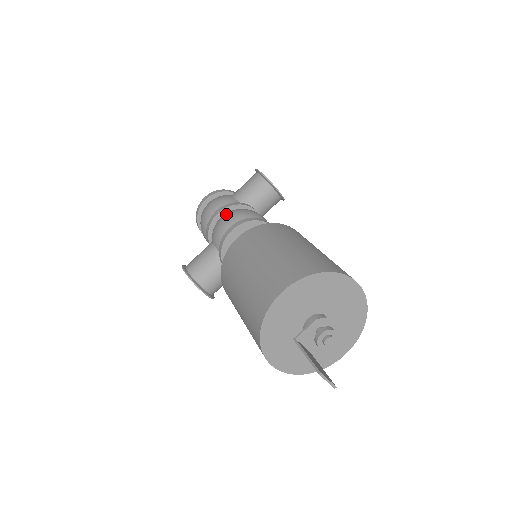
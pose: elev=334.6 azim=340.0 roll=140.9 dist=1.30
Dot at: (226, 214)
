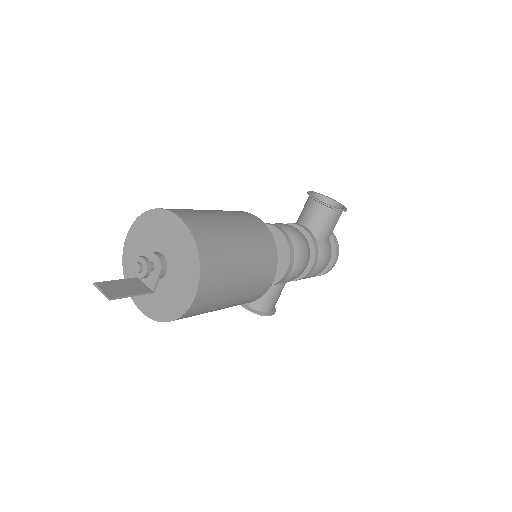
Dot at: occluded
